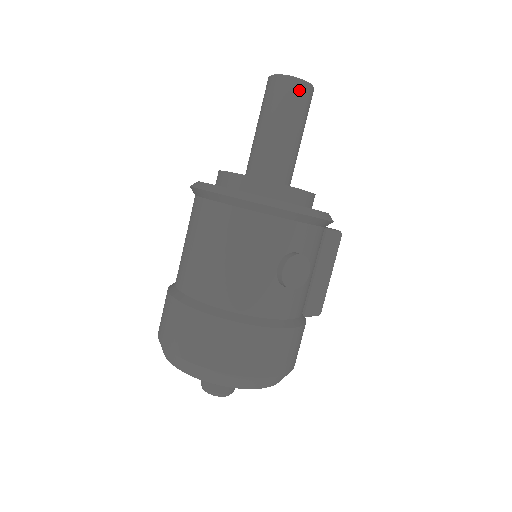
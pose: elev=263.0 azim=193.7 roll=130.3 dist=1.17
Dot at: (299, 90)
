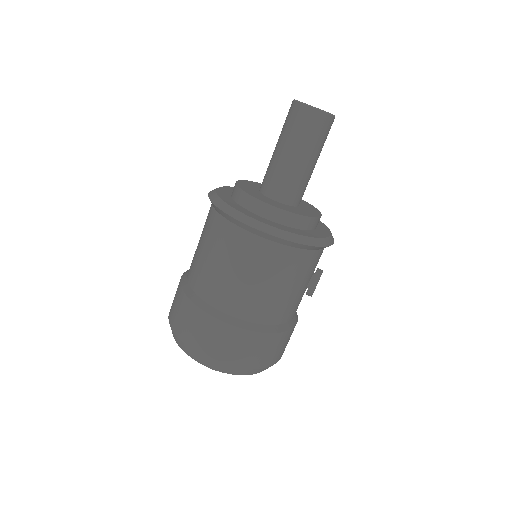
Dot at: (330, 125)
